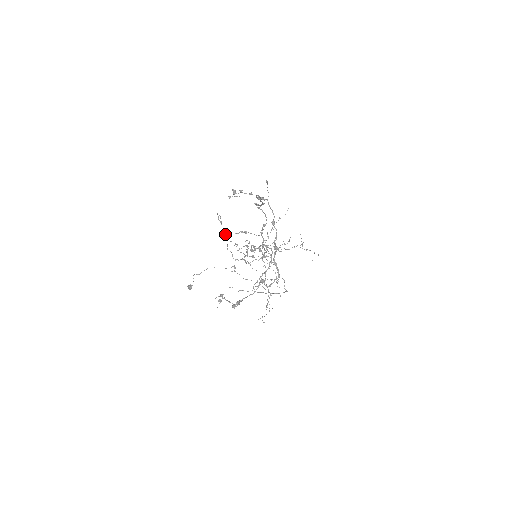
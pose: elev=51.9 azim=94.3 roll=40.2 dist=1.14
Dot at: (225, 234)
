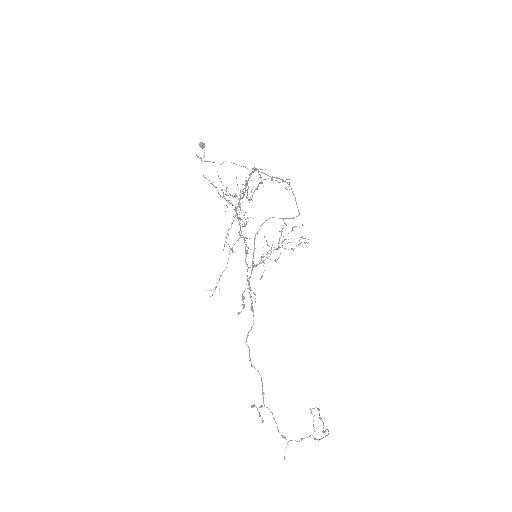
Dot at: (239, 313)
